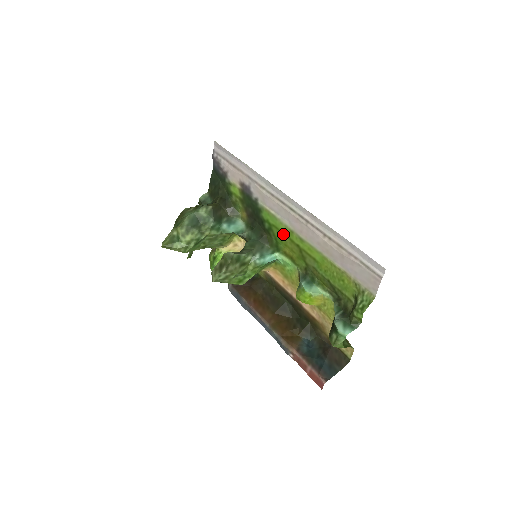
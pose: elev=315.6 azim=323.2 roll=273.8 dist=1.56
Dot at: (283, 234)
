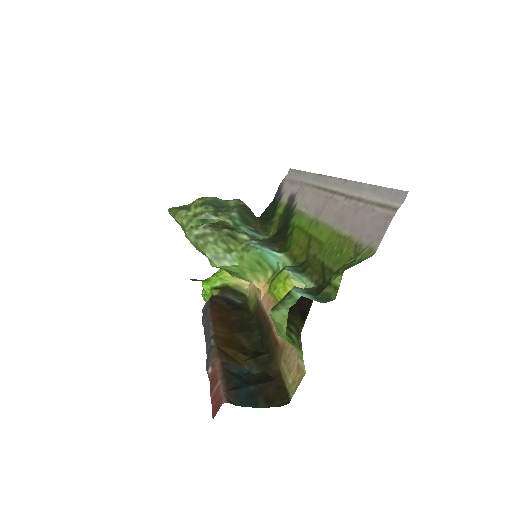
Dot at: (301, 231)
